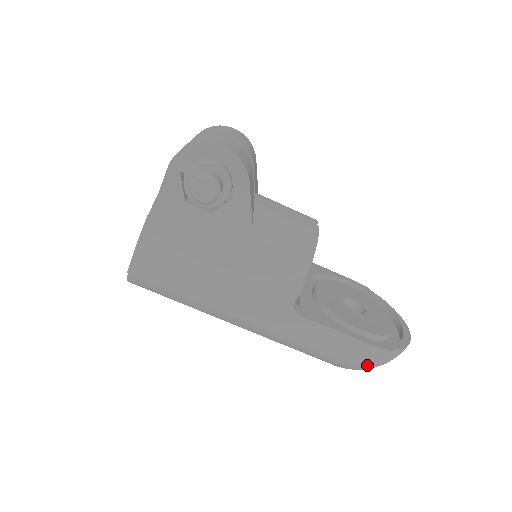
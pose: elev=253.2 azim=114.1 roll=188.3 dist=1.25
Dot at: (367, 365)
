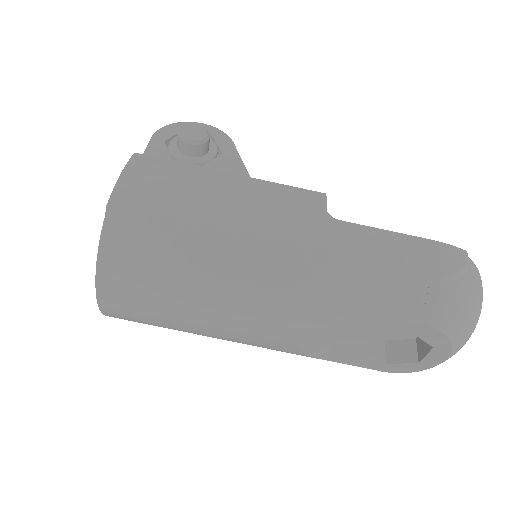
Dot at: (455, 273)
